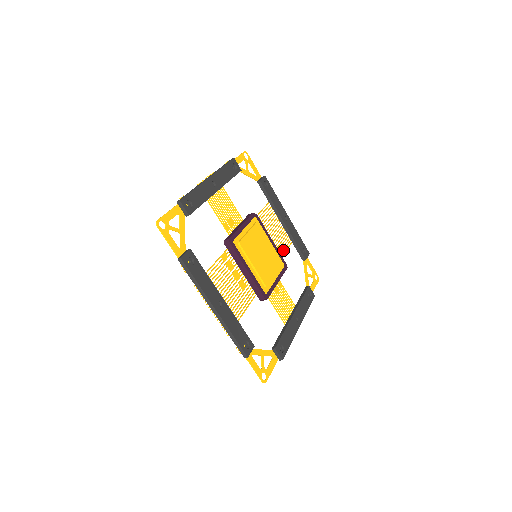
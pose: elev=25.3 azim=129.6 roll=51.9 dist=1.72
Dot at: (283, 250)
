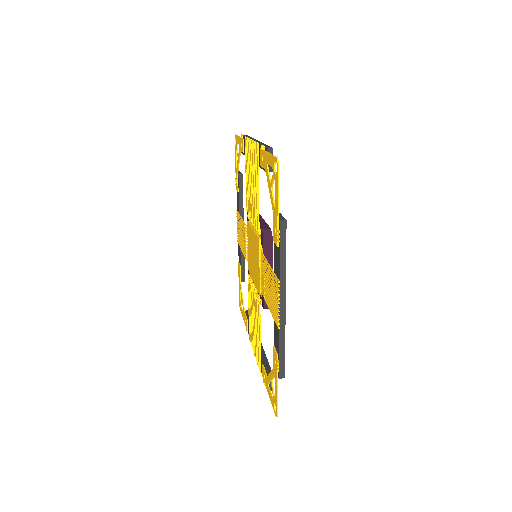
Dot at: (247, 188)
